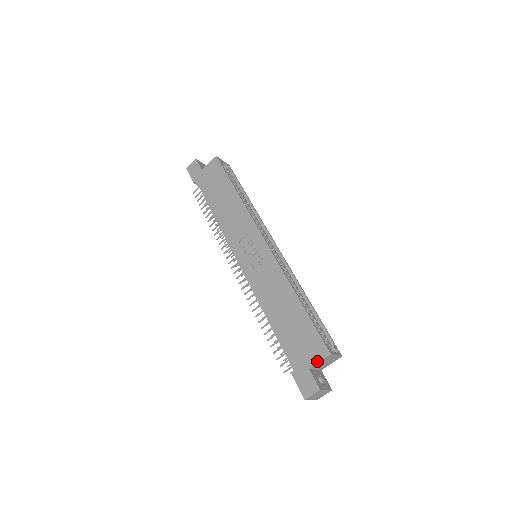
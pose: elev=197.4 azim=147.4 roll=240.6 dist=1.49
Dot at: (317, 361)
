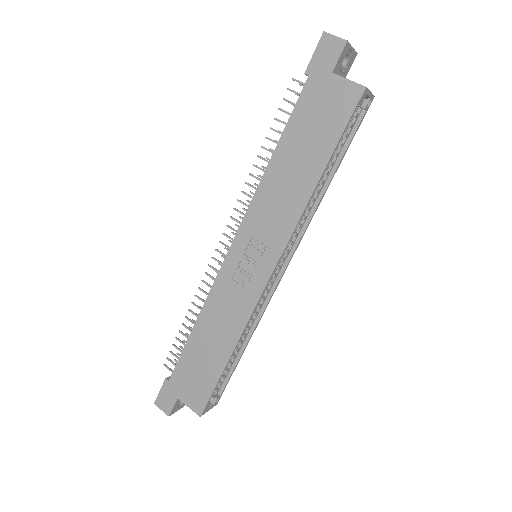
Dot at: (188, 404)
